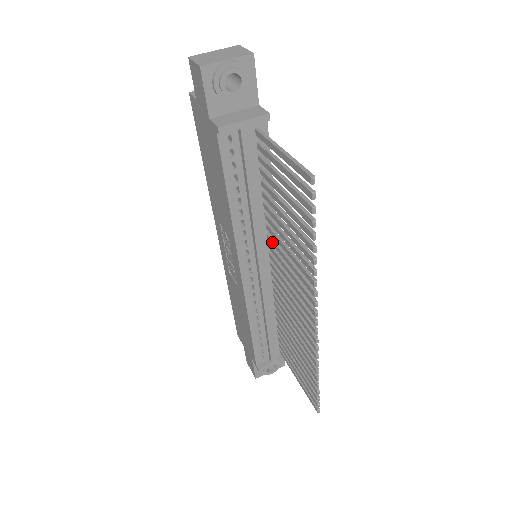
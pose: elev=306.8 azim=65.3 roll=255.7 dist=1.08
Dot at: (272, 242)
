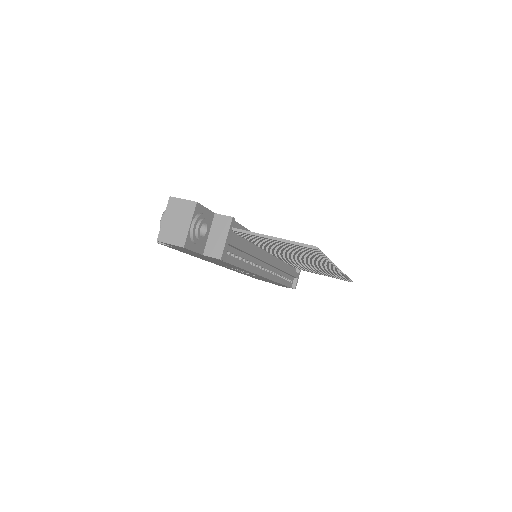
Dot at: occluded
